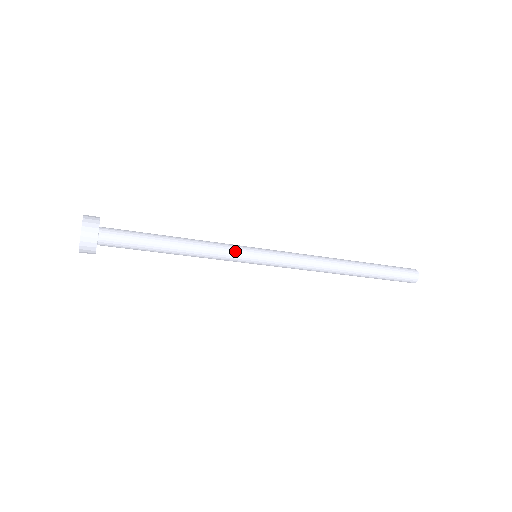
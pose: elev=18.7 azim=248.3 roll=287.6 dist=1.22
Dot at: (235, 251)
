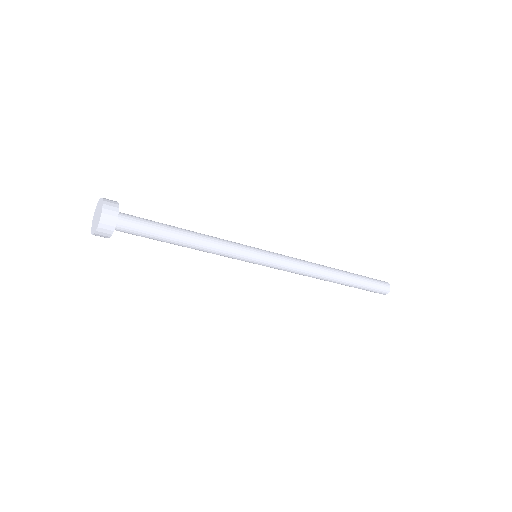
Dot at: (239, 253)
